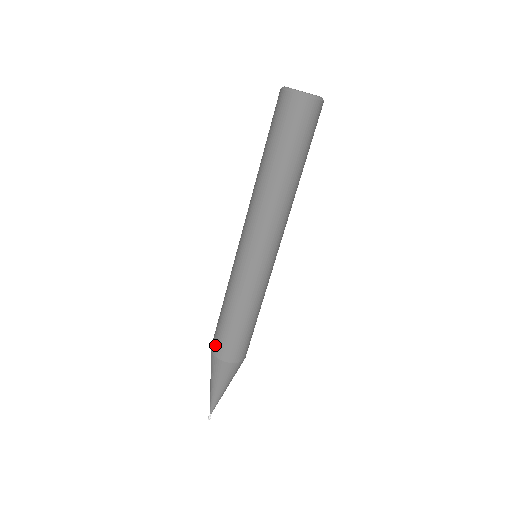
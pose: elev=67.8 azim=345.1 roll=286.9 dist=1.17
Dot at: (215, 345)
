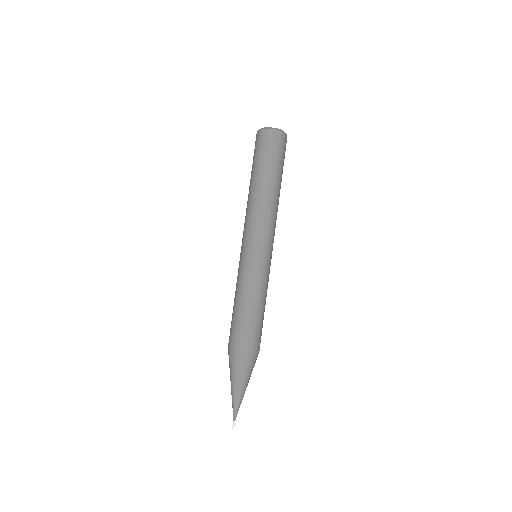
Dot at: (239, 341)
